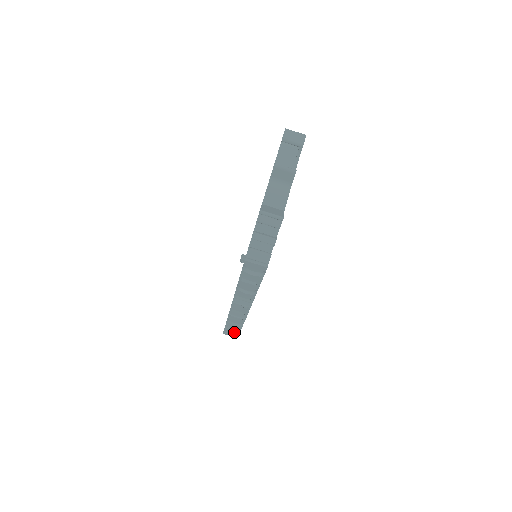
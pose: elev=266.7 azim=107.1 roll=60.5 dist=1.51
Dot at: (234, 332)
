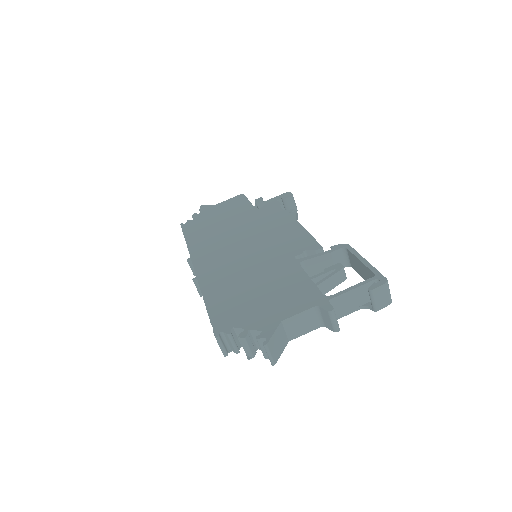
Dot at: occluded
